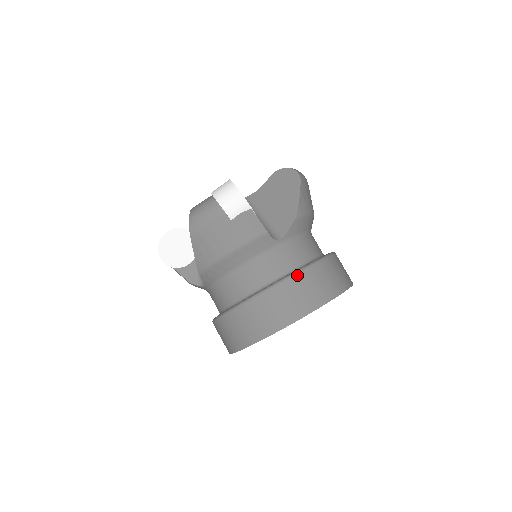
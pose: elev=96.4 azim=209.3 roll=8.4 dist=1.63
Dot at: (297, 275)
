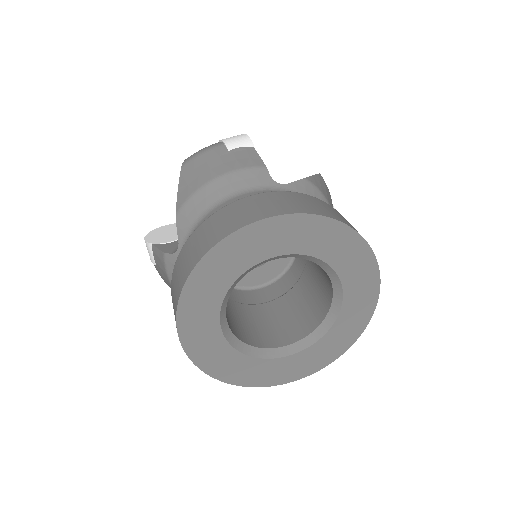
Dot at: (291, 192)
